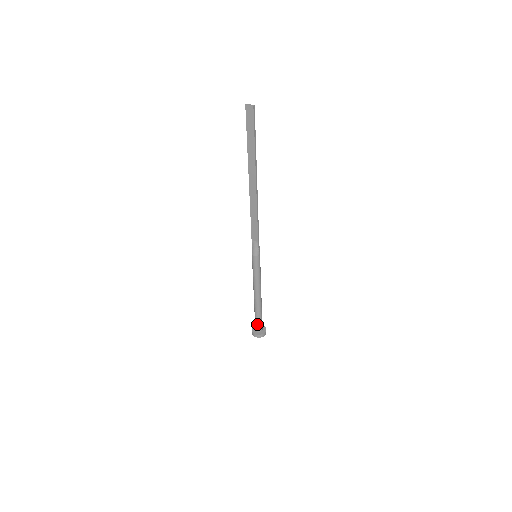
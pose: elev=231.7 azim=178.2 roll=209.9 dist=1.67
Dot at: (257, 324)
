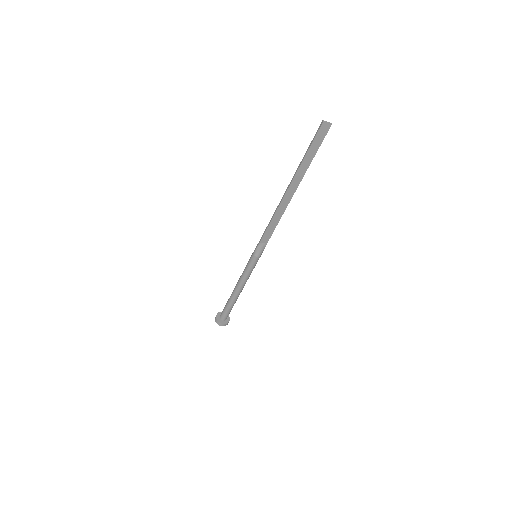
Dot at: (227, 314)
